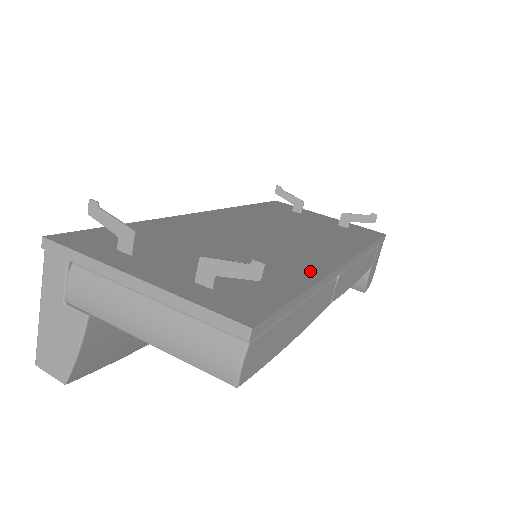
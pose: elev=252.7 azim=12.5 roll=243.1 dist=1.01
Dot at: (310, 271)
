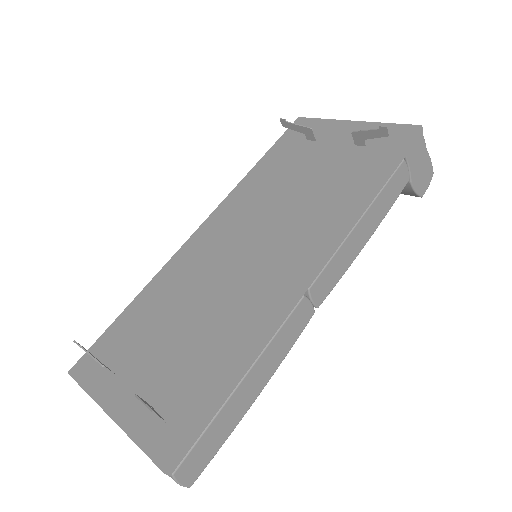
Dot at: (258, 323)
